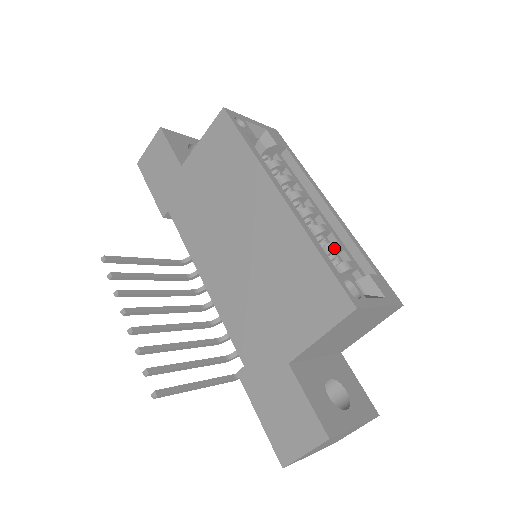
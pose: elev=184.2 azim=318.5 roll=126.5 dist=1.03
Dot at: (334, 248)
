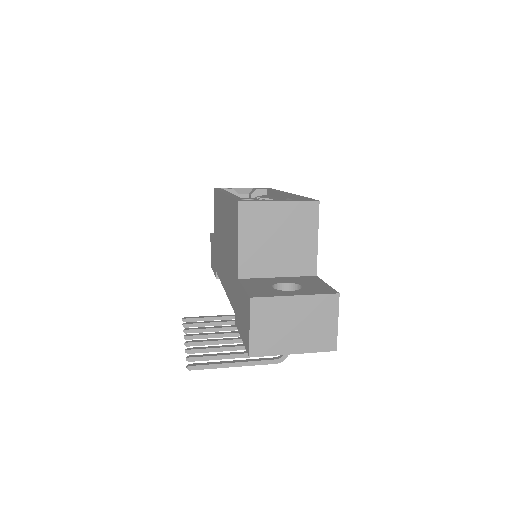
Dot at: occluded
